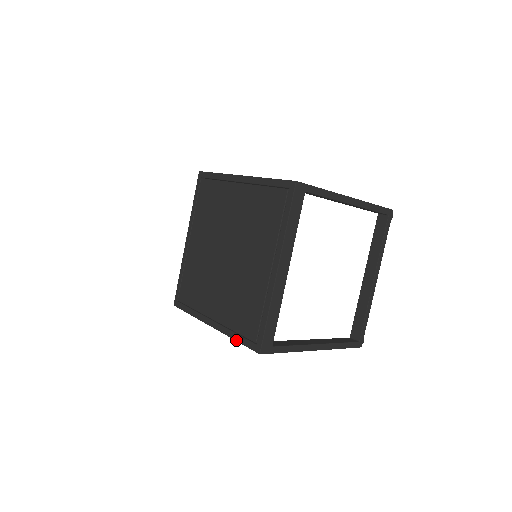
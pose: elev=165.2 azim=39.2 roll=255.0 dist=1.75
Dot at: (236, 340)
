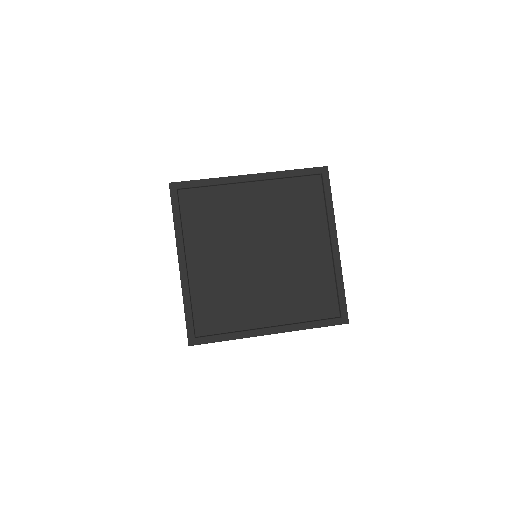
Dot at: (314, 327)
